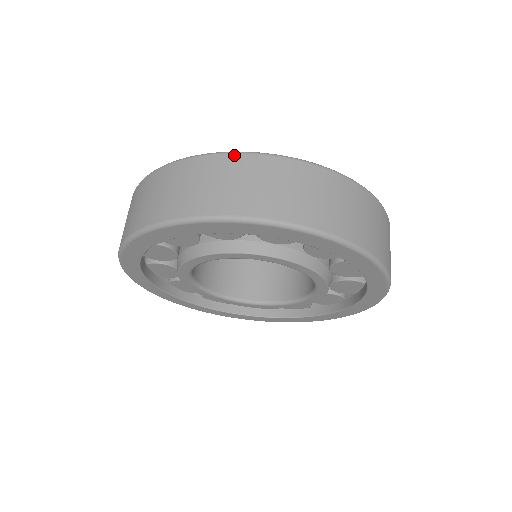
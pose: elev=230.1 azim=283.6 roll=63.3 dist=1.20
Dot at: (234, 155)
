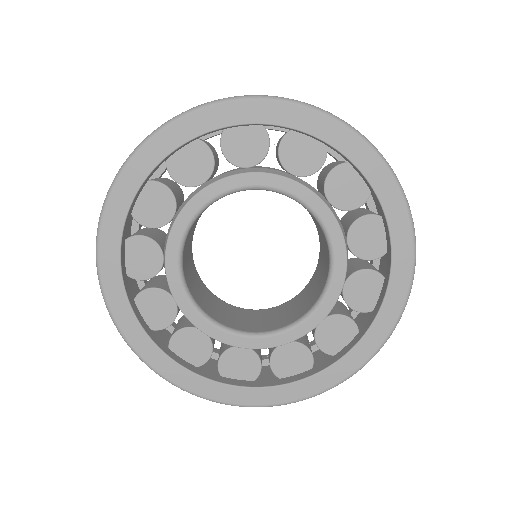
Dot at: occluded
